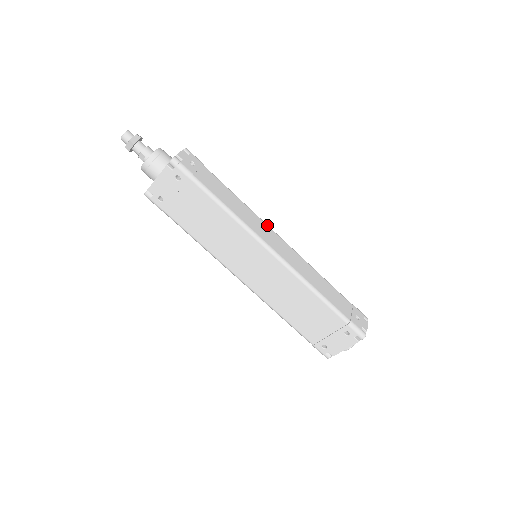
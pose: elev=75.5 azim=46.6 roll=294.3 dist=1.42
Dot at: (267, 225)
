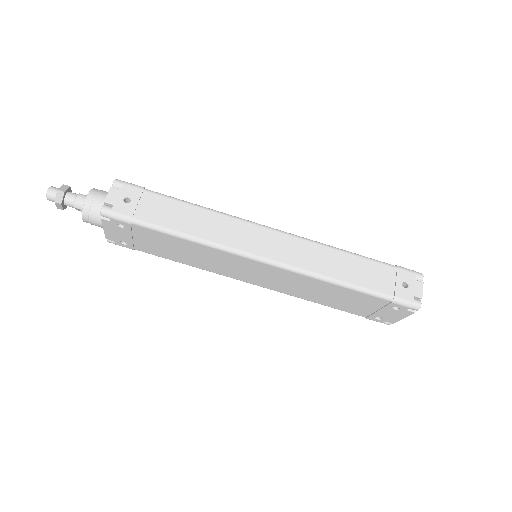
Dot at: (250, 223)
